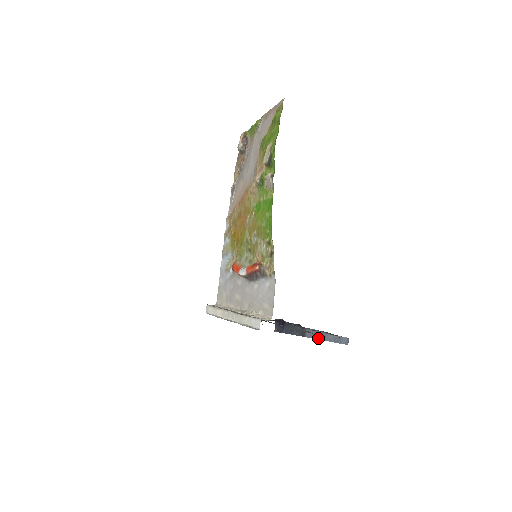
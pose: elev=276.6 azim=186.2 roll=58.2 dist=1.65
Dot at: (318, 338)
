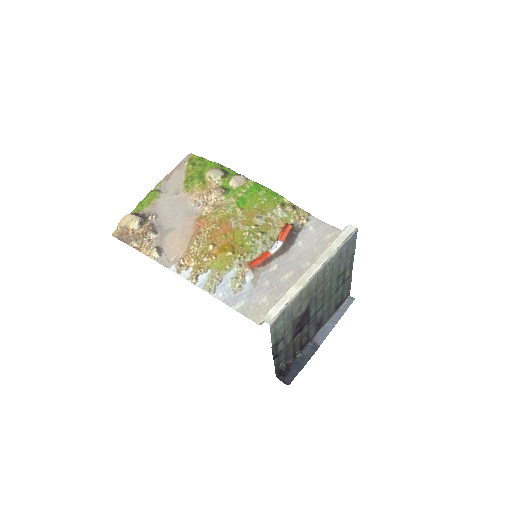
Dot at: (331, 329)
